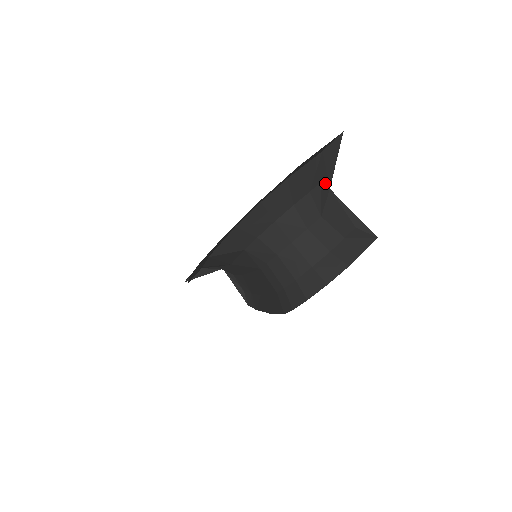
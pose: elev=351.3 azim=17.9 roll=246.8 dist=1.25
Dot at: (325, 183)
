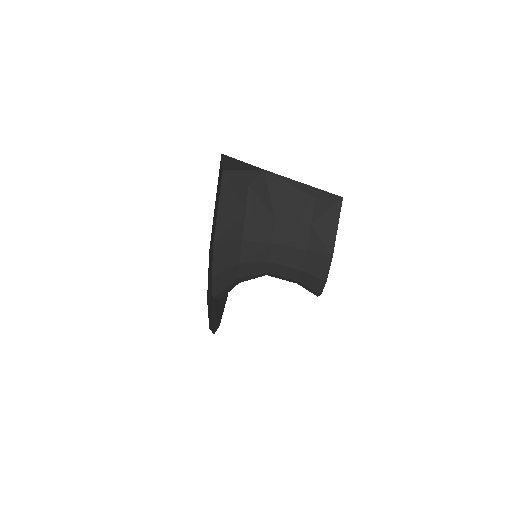
Dot at: (254, 177)
